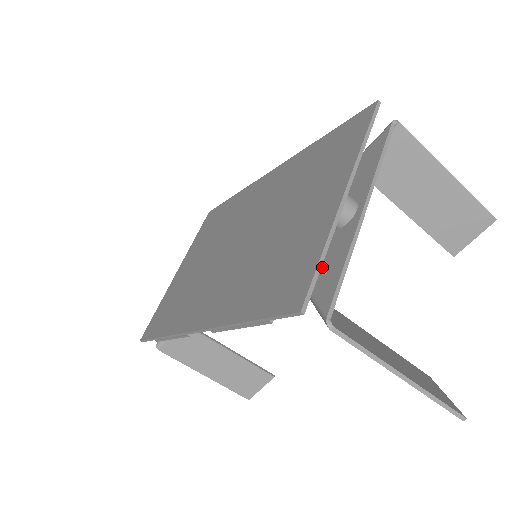
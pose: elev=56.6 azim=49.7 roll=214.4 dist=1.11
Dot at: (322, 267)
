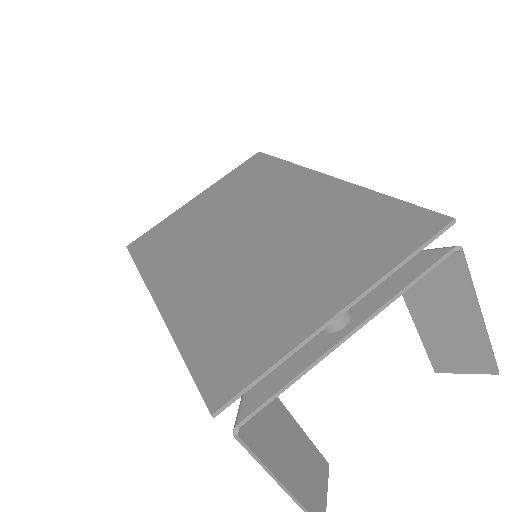
Dot at: occluded
